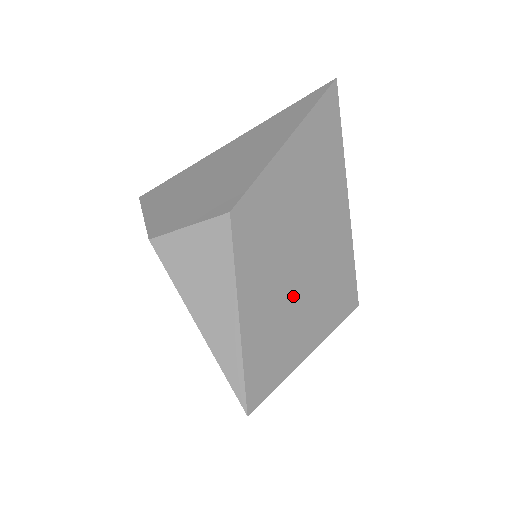
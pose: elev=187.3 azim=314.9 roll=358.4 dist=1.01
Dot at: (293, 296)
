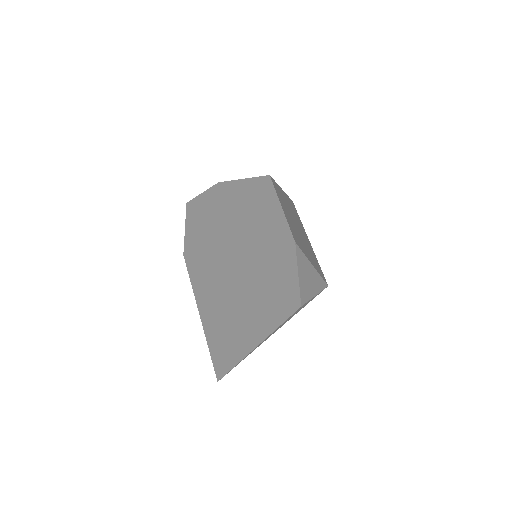
Dot at: (299, 235)
